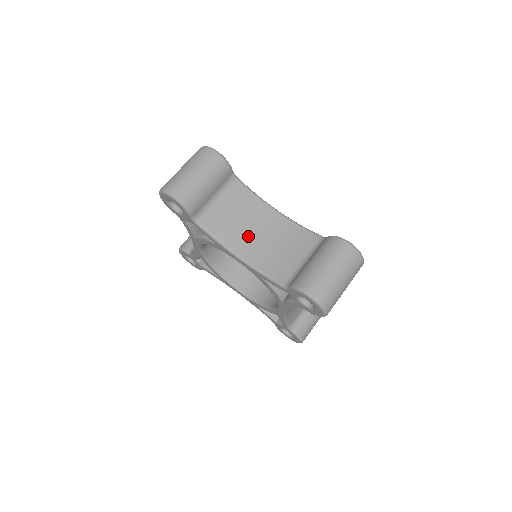
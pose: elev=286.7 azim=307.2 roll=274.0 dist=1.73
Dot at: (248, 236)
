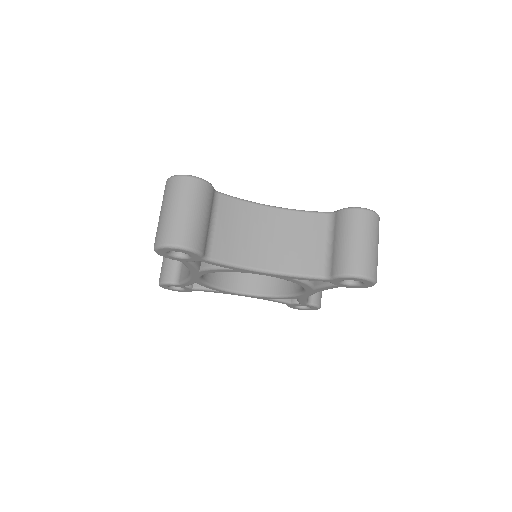
Dot at: (261, 246)
